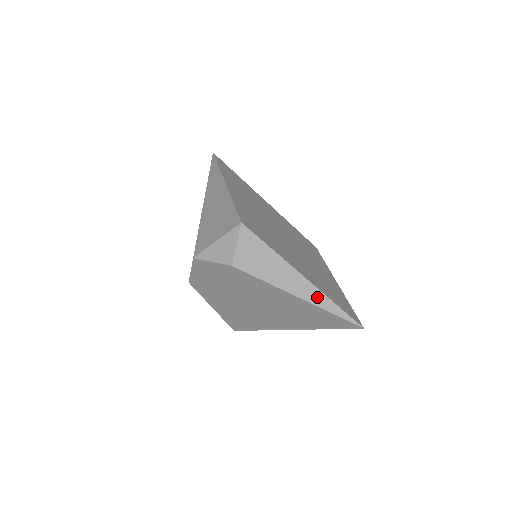
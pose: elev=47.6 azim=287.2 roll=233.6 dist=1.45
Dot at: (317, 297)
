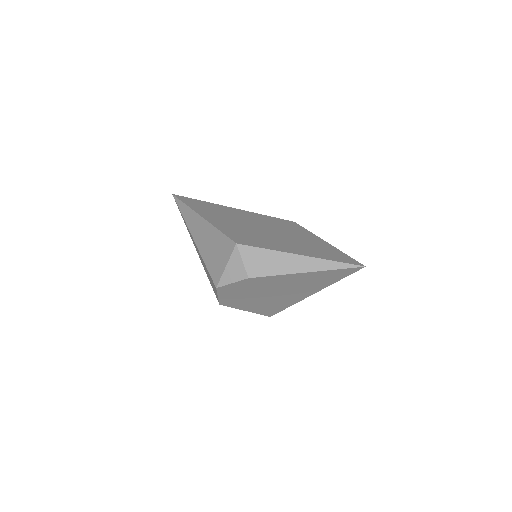
Dot at: (321, 264)
